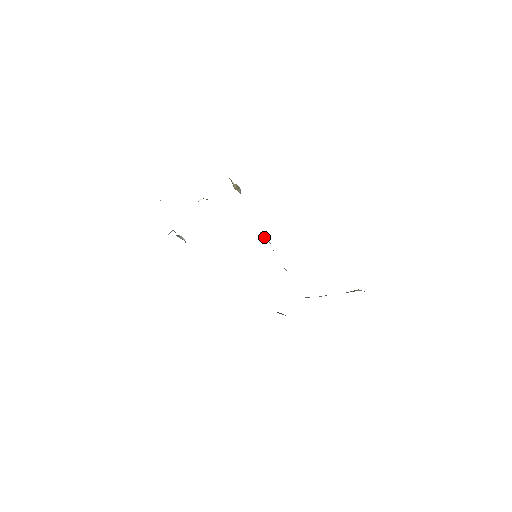
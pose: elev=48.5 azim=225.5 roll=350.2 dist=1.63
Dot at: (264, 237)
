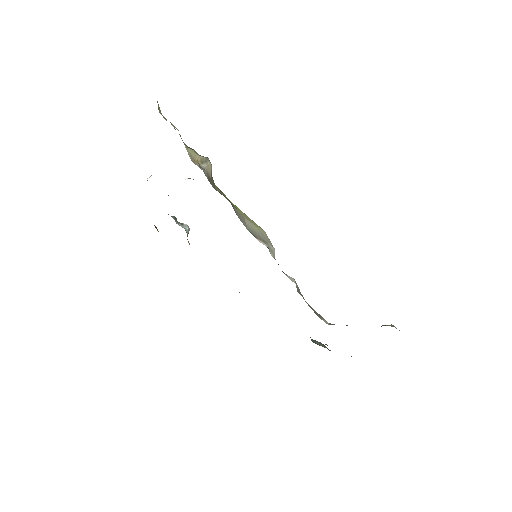
Dot at: (247, 229)
